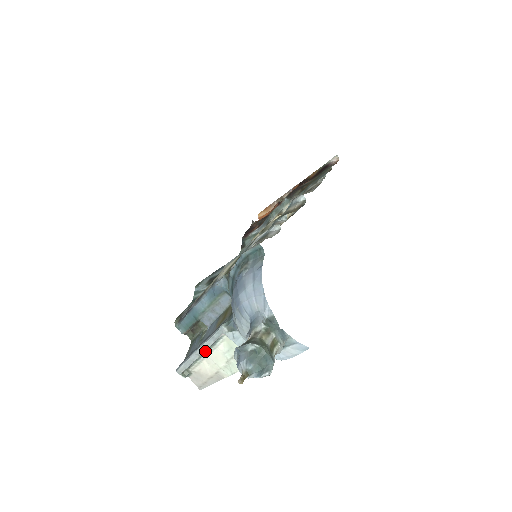
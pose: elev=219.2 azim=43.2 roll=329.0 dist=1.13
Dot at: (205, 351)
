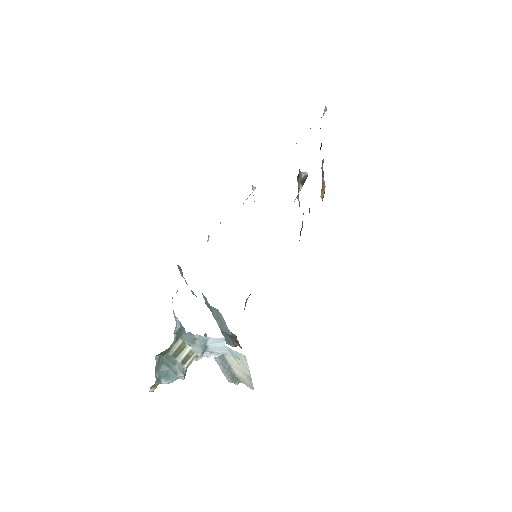
Dot at: (225, 359)
